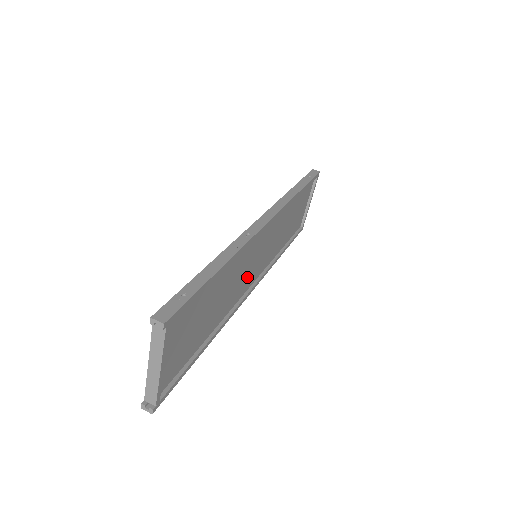
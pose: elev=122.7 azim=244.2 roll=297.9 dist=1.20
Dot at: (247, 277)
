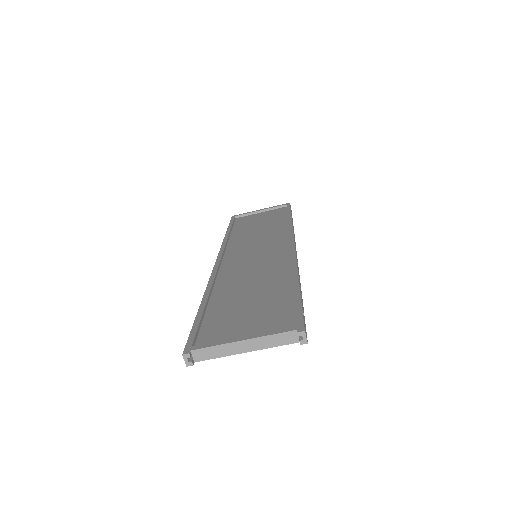
Dot at: occluded
